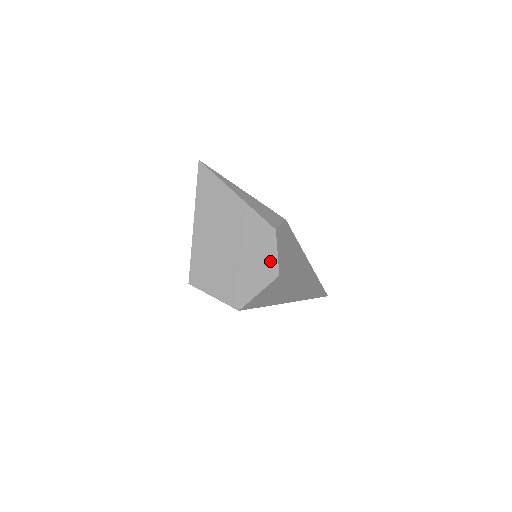
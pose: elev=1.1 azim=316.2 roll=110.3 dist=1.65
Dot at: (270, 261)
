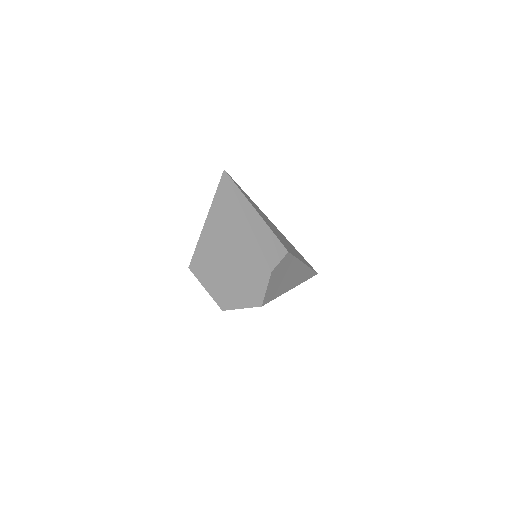
Dot at: (258, 292)
